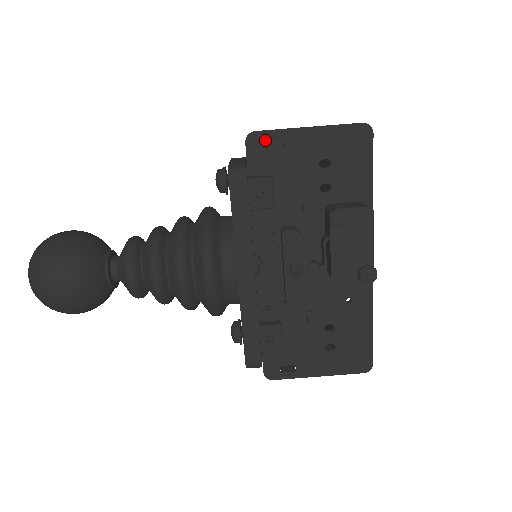
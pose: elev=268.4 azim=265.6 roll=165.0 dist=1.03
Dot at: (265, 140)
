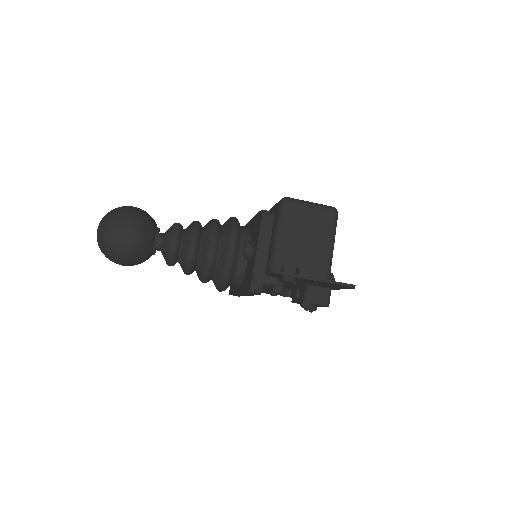
Dot at: (283, 275)
